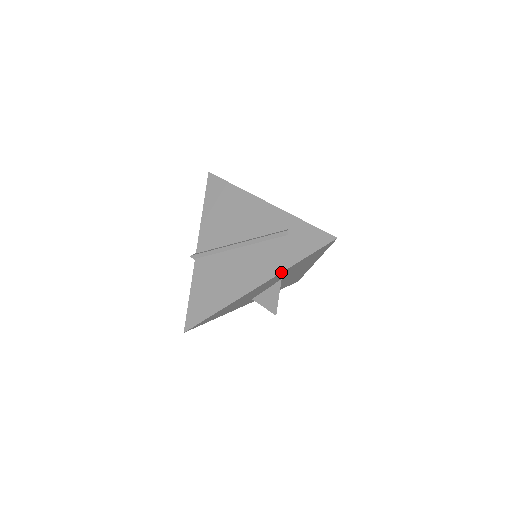
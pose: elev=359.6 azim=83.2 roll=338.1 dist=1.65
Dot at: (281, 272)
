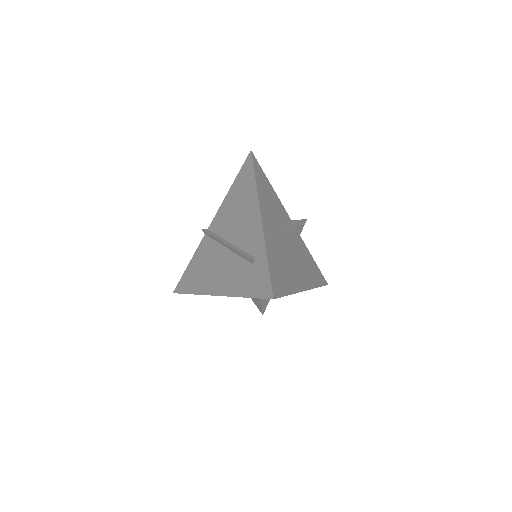
Dot at: (231, 296)
